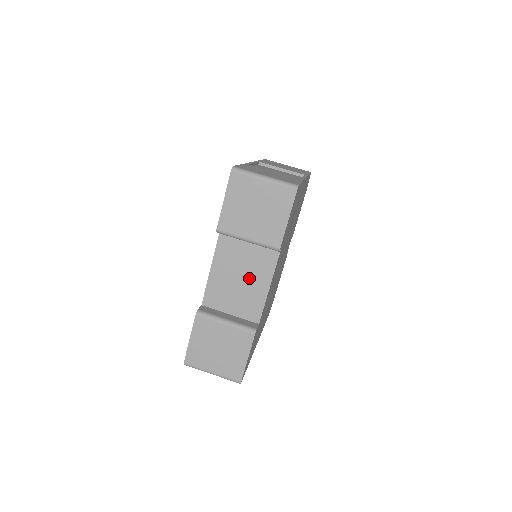
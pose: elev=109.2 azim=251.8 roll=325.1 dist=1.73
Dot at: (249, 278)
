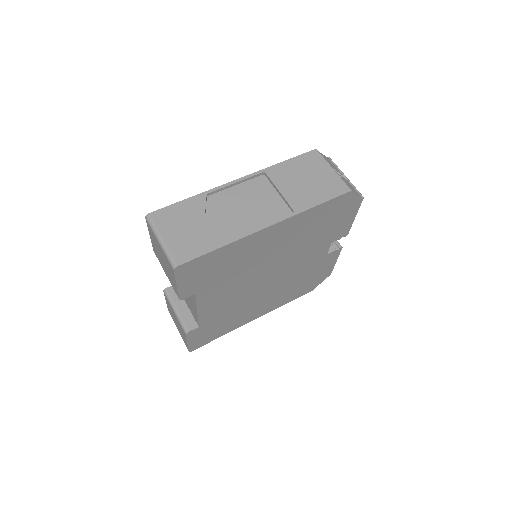
Dot at: occluded
